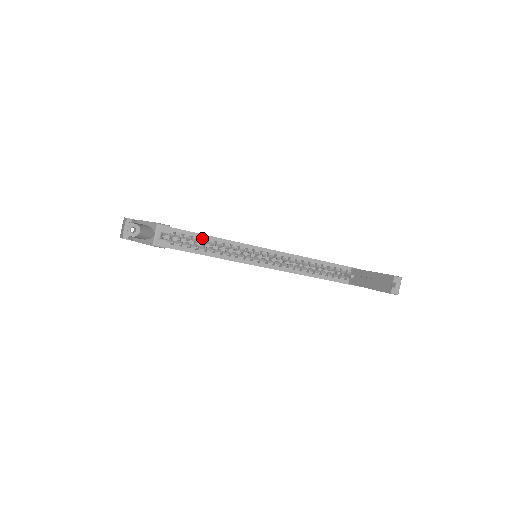
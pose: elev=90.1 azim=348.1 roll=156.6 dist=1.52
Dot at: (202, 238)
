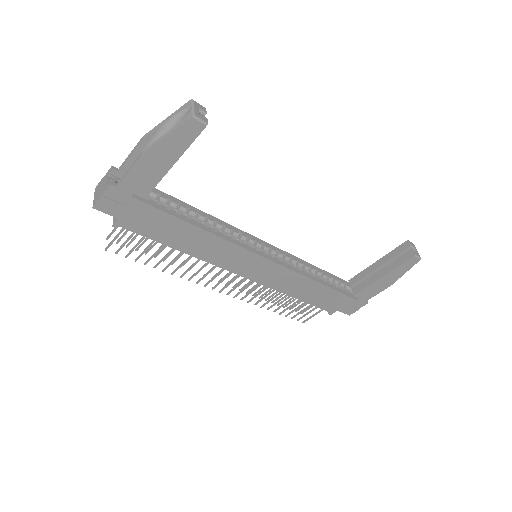
Dot at: (200, 213)
